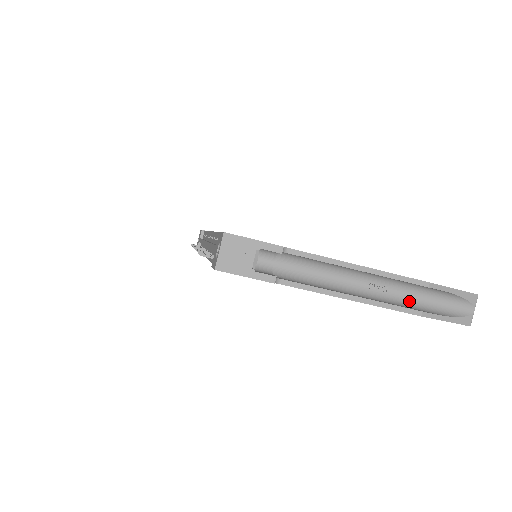
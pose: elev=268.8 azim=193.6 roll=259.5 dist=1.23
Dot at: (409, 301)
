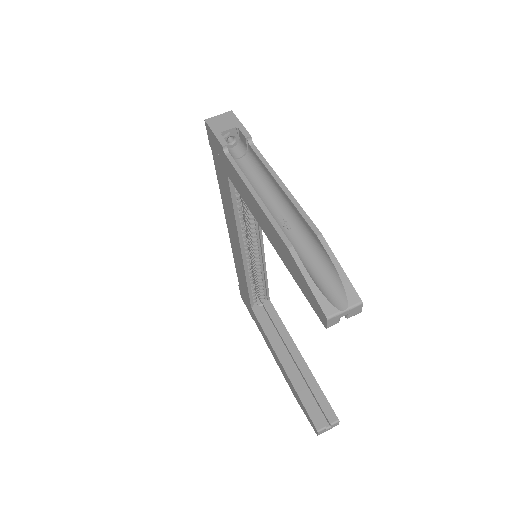
Dot at: (296, 249)
